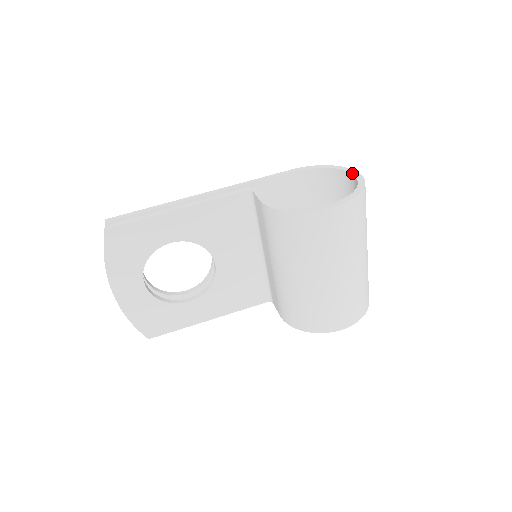
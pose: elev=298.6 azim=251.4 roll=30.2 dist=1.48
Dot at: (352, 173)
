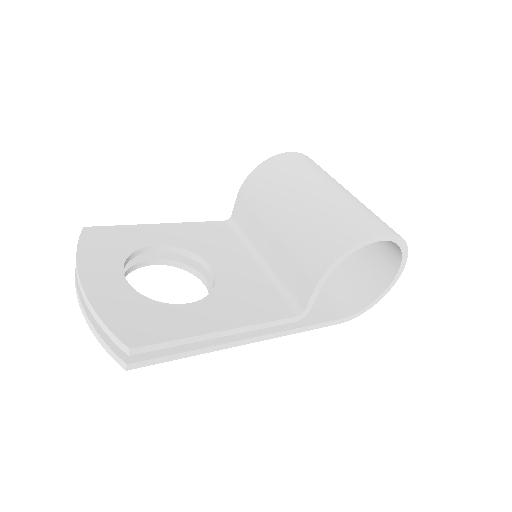
Dot at: occluded
